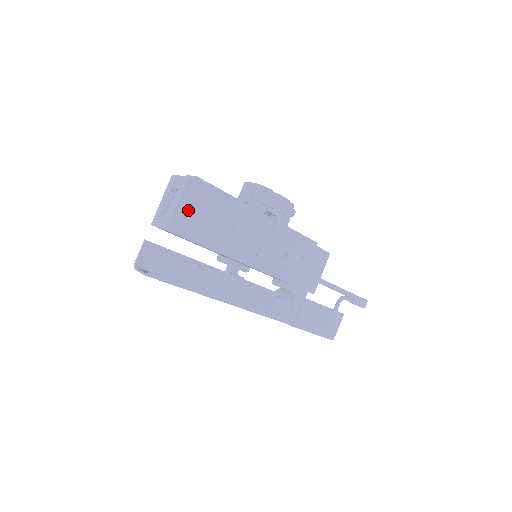
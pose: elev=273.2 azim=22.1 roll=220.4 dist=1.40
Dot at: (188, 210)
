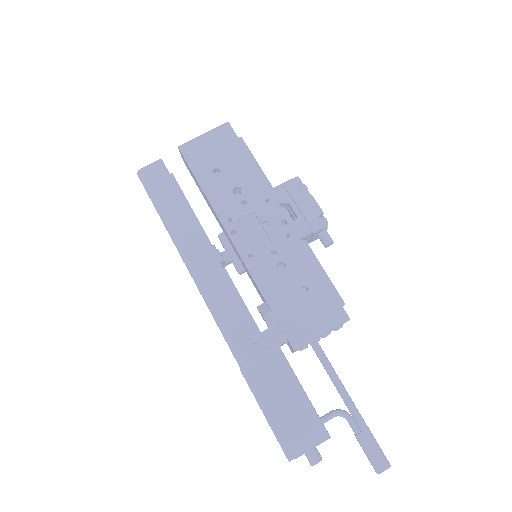
Dot at: (208, 145)
